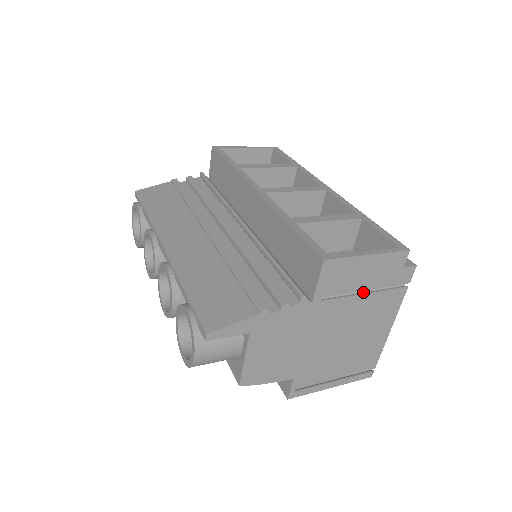
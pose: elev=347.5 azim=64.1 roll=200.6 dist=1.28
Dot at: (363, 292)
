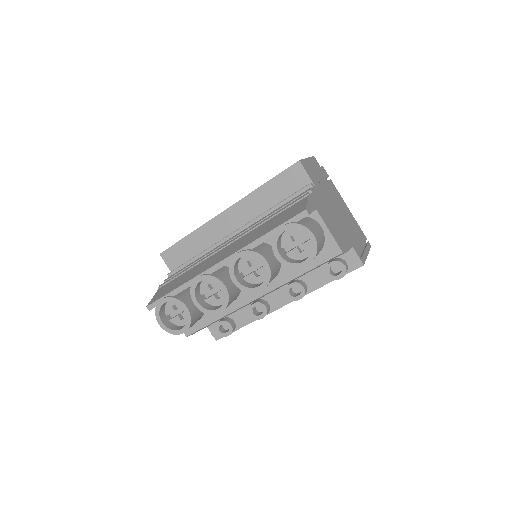
Dot at: occluded
